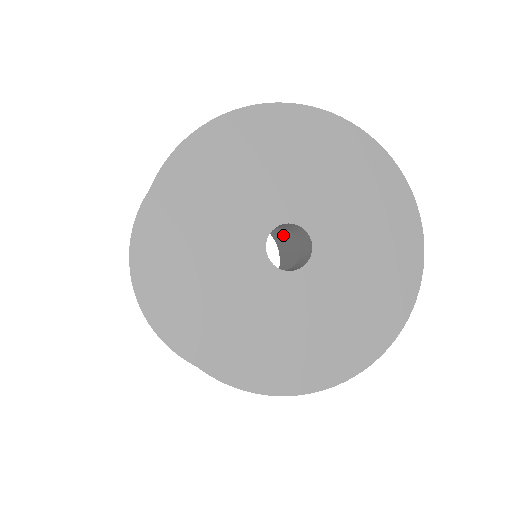
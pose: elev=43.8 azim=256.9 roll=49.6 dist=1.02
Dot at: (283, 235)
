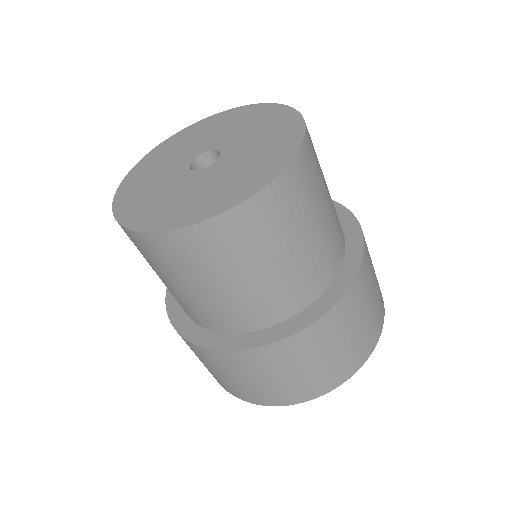
Dot at: occluded
